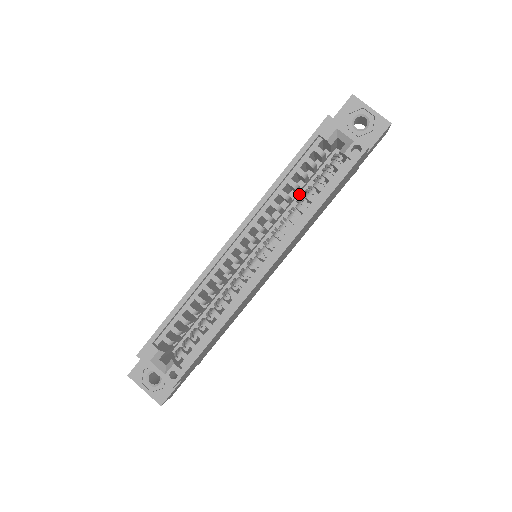
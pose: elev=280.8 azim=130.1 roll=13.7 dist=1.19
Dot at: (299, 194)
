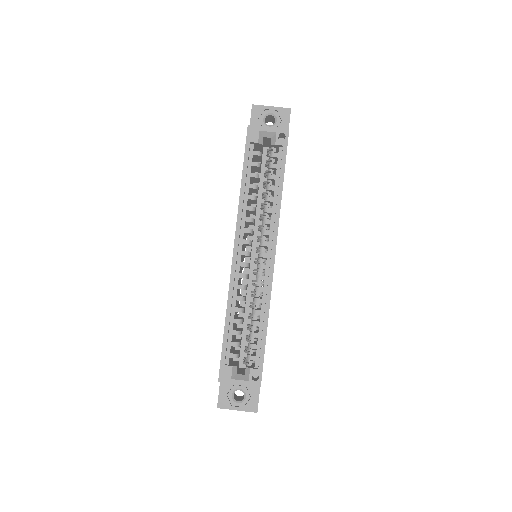
Dot at: (258, 194)
